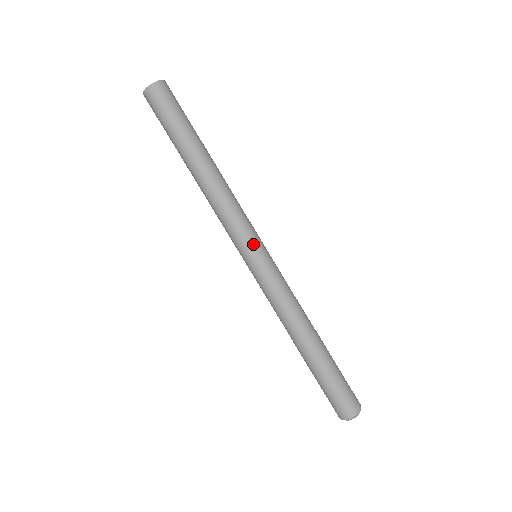
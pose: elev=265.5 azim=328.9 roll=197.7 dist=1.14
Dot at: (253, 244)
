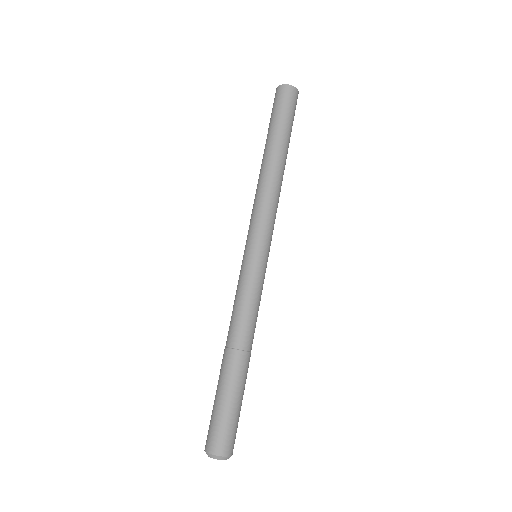
Dot at: (269, 245)
